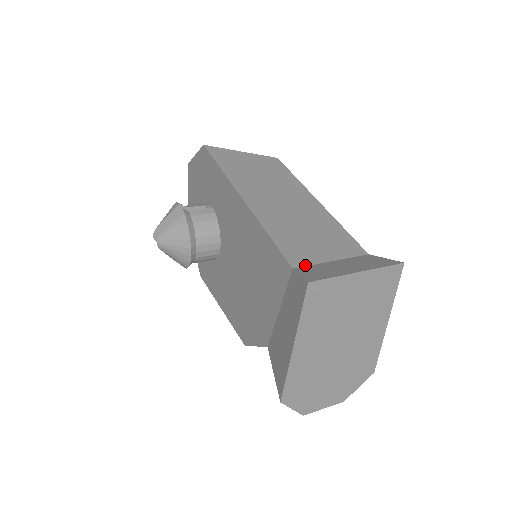
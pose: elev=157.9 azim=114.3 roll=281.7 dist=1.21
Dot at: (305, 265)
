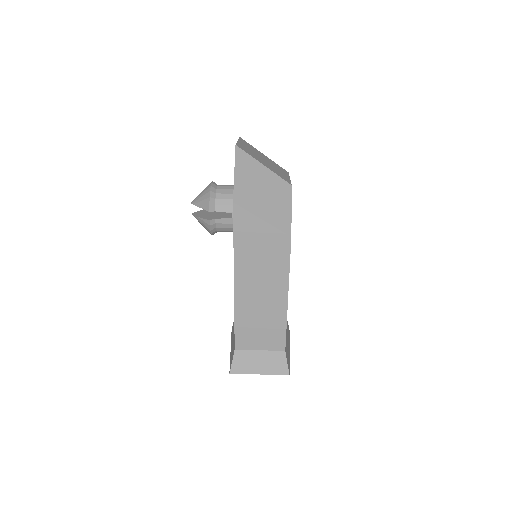
Dot at: (243, 349)
